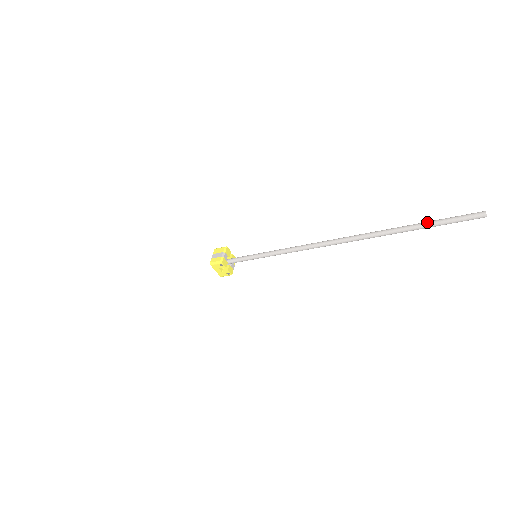
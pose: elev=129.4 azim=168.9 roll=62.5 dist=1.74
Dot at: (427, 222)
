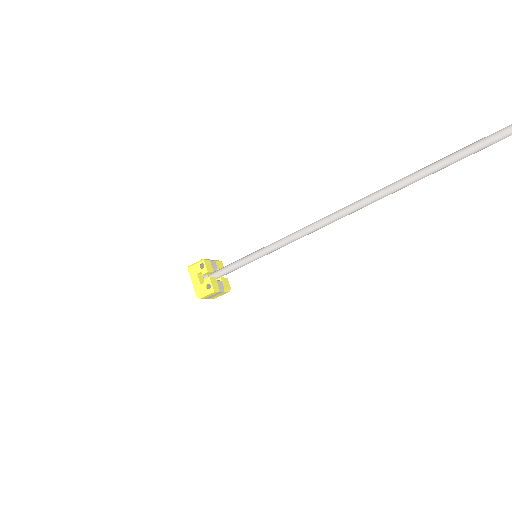
Dot at: out of frame
